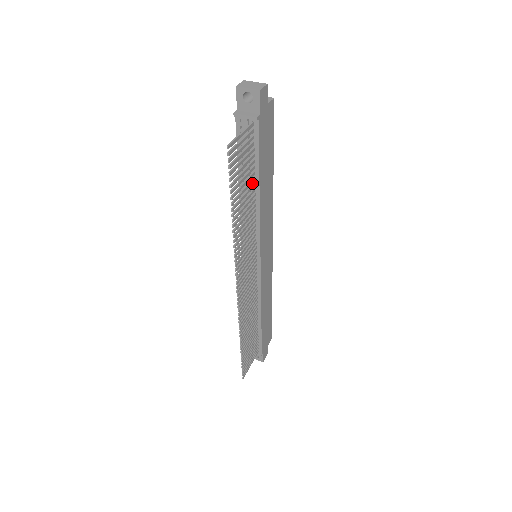
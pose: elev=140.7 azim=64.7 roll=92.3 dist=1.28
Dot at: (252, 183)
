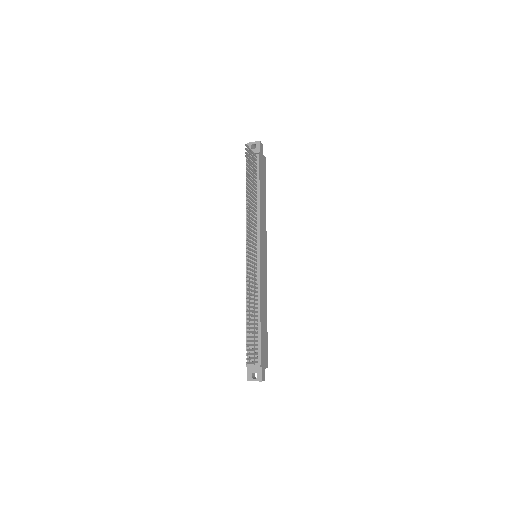
Dot at: (255, 193)
